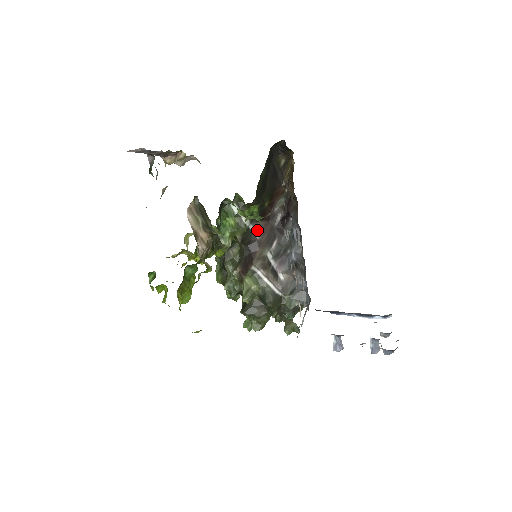
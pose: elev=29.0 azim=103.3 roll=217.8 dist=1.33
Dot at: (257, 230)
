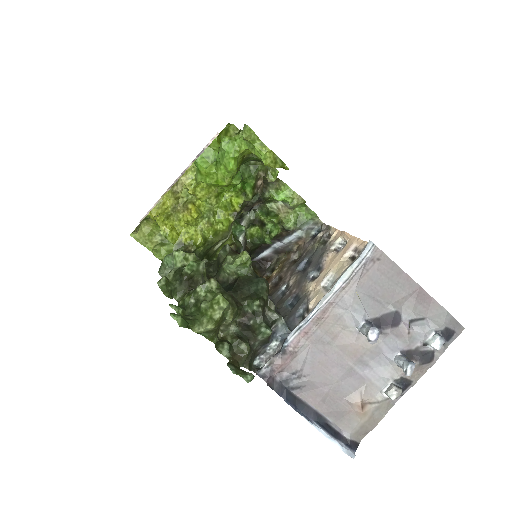
Dot at: occluded
